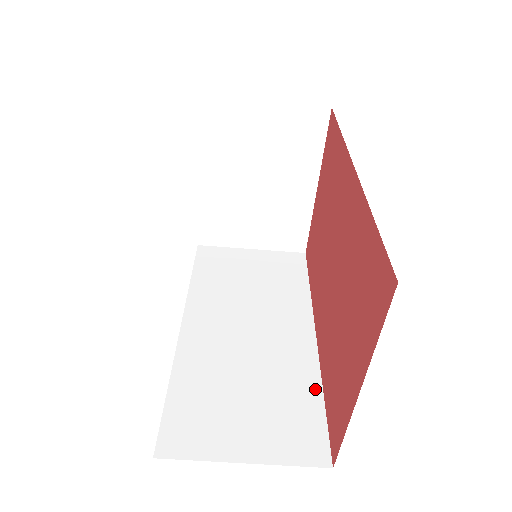
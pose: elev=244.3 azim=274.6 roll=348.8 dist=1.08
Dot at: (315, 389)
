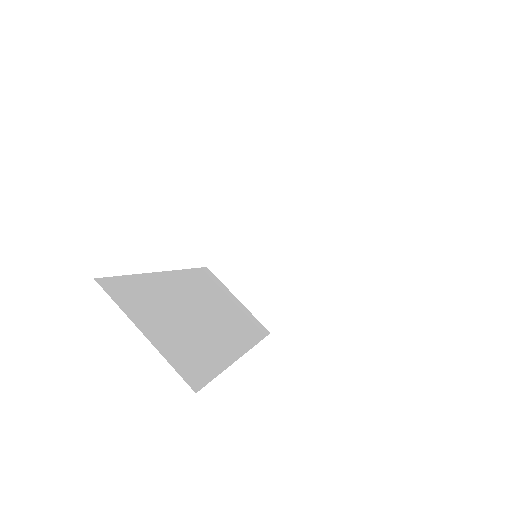
Dot at: (219, 365)
